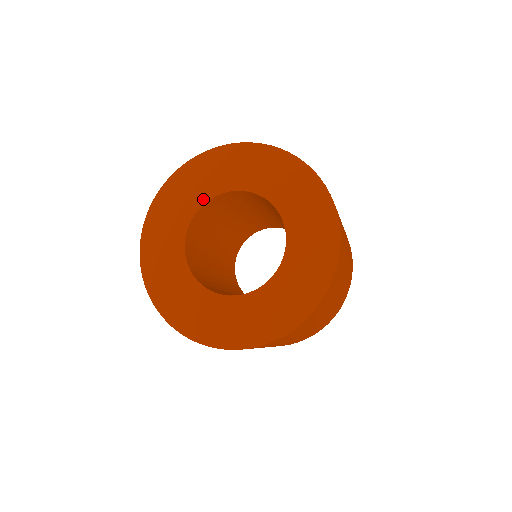
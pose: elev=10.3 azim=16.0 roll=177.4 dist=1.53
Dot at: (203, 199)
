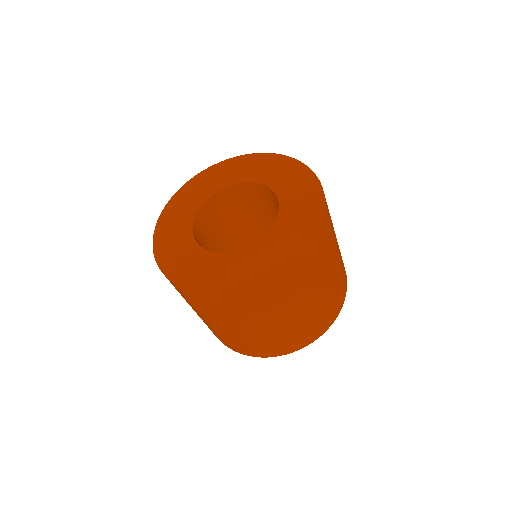
Dot at: (228, 184)
